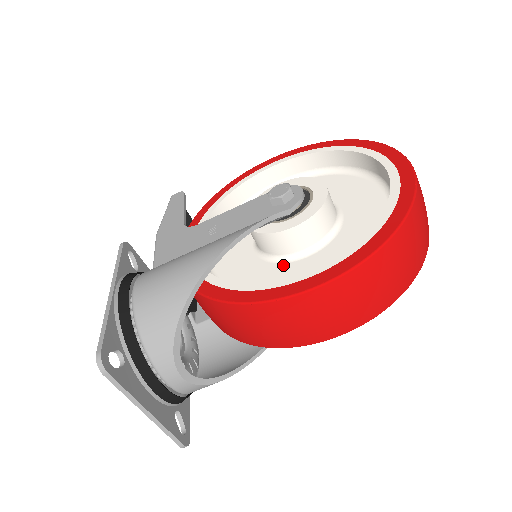
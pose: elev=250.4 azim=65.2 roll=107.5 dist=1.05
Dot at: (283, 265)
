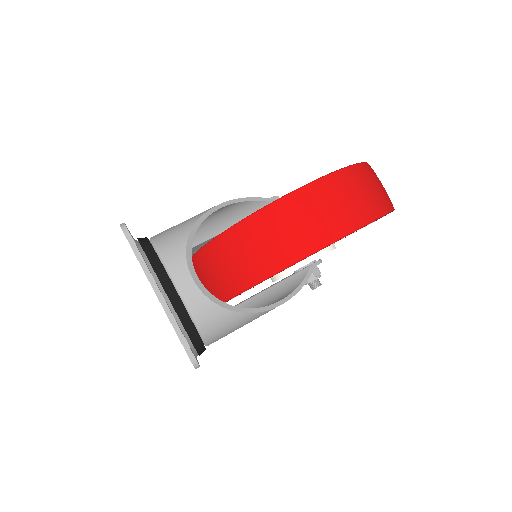
Dot at: occluded
